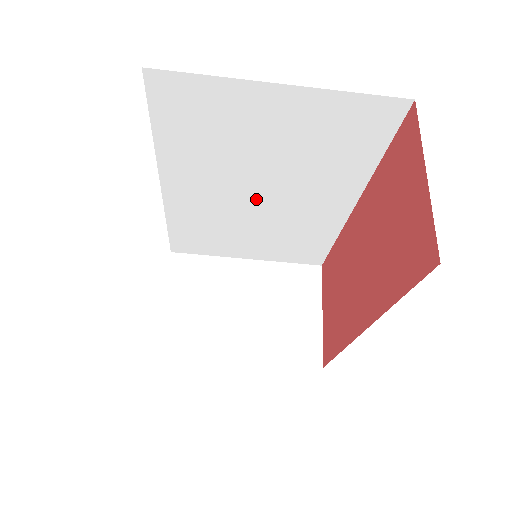
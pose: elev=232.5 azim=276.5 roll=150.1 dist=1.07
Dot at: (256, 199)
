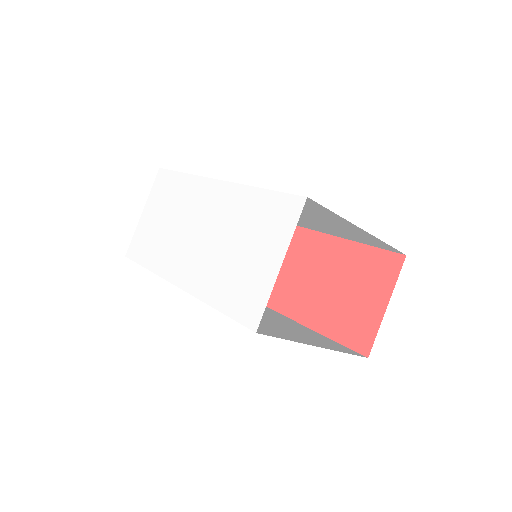
Dot at: occluded
